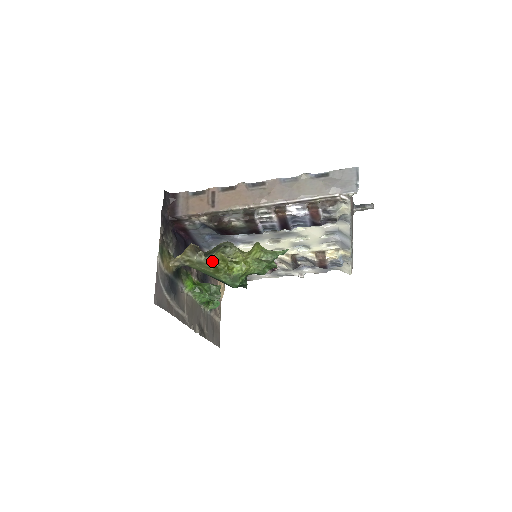
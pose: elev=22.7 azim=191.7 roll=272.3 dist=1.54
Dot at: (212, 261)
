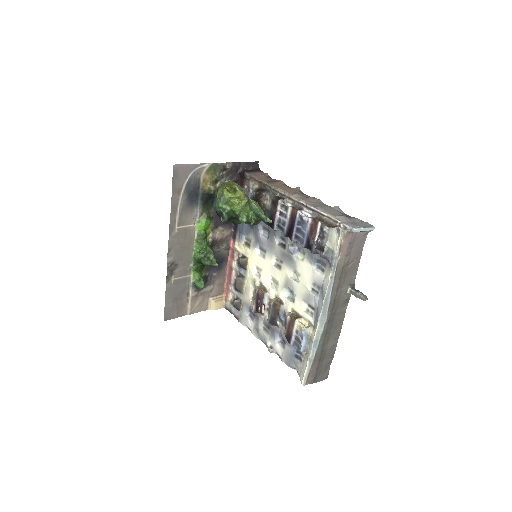
Dot at: (226, 183)
